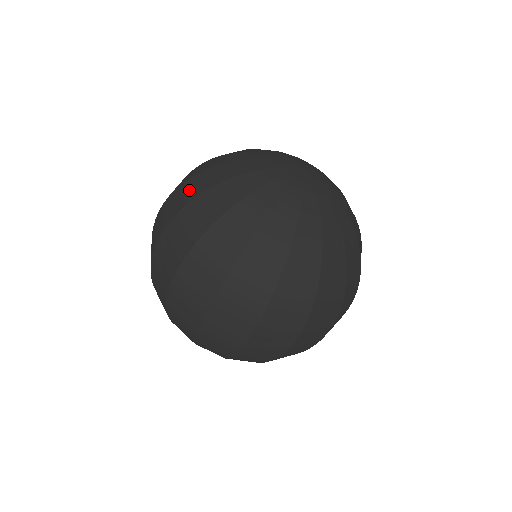
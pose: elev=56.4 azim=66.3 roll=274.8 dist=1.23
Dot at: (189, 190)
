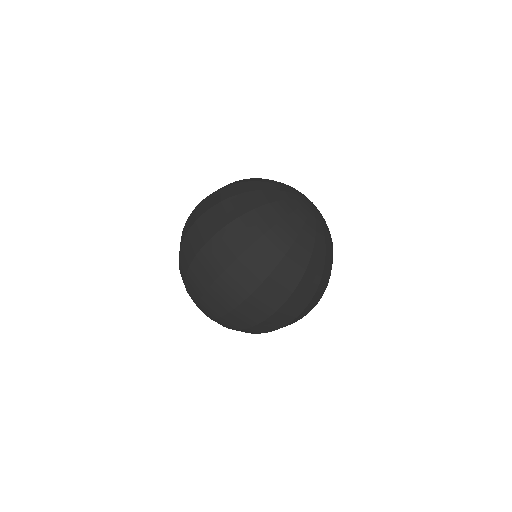
Dot at: (238, 205)
